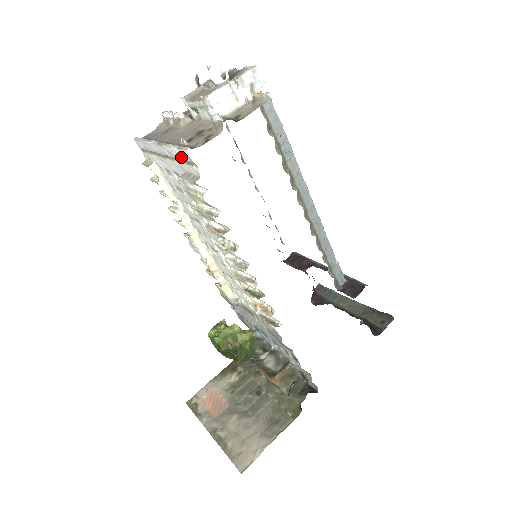
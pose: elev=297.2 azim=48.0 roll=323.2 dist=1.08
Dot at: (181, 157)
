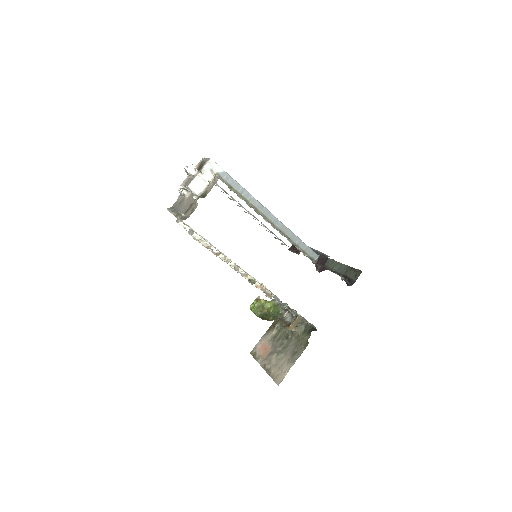
Dot at: (183, 223)
